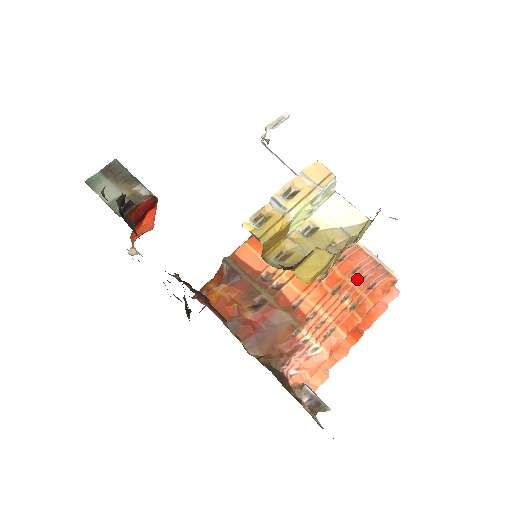
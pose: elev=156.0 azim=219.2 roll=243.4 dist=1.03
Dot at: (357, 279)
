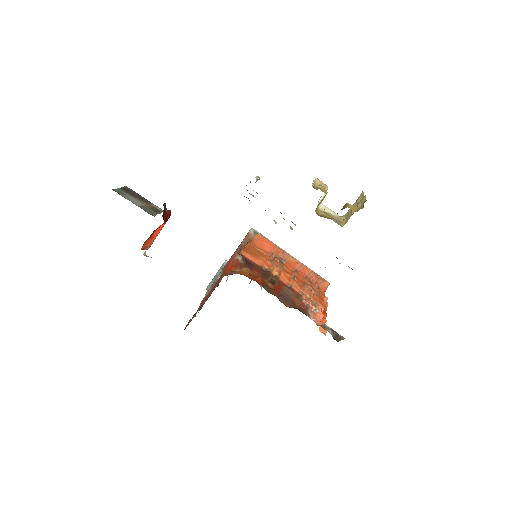
Dot at: (310, 282)
